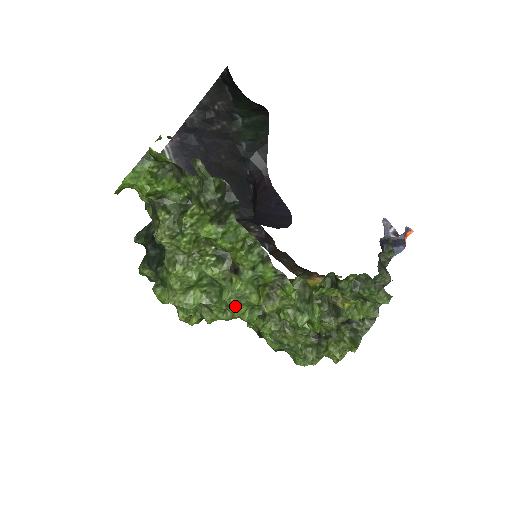
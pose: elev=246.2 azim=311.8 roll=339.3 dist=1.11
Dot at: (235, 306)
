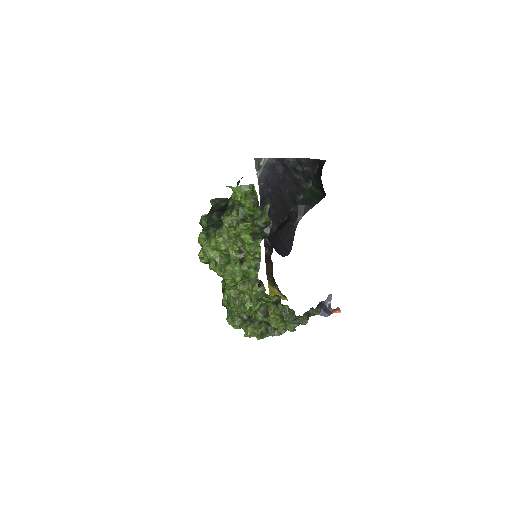
Dot at: (228, 274)
